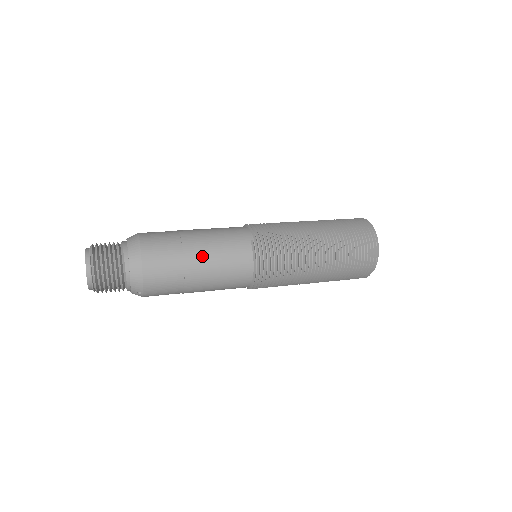
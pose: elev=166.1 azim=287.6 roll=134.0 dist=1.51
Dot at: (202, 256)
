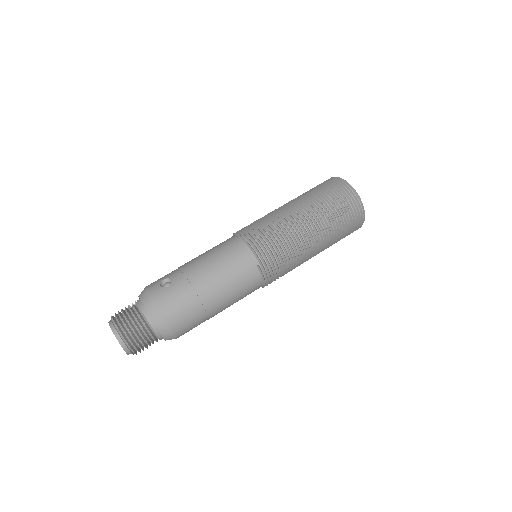
Dot at: (220, 300)
